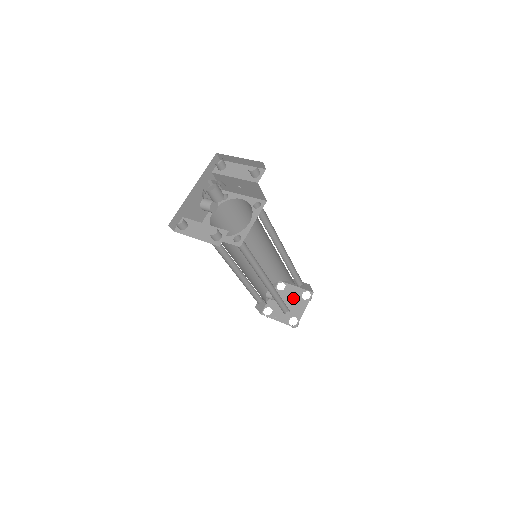
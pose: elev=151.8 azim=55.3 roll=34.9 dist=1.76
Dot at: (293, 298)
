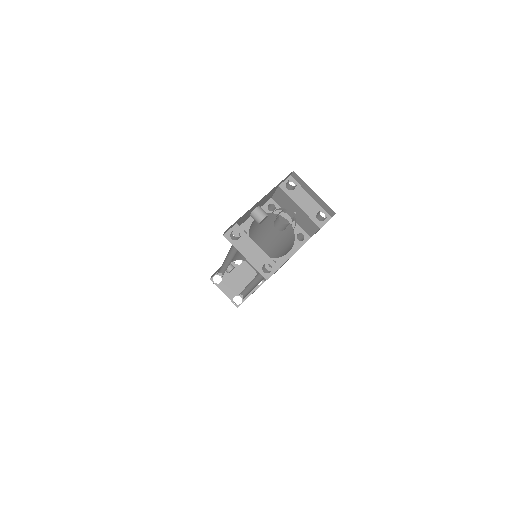
Dot at: (245, 278)
